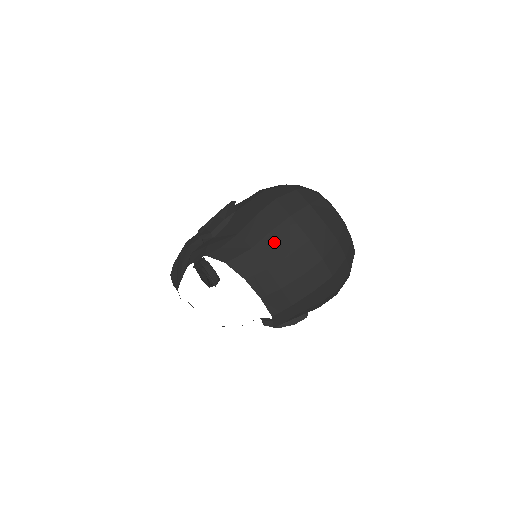
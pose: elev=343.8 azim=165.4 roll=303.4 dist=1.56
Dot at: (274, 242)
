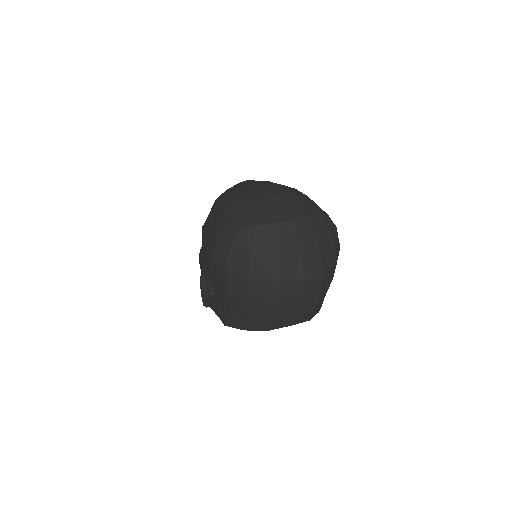
Dot at: (259, 302)
